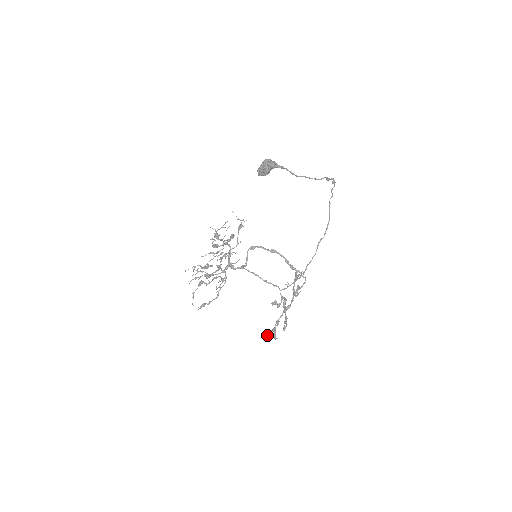
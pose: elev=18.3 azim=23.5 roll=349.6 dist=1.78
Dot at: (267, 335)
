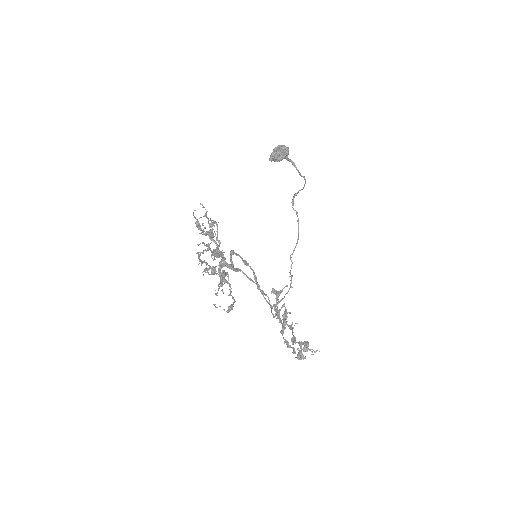
Dot at: (307, 348)
